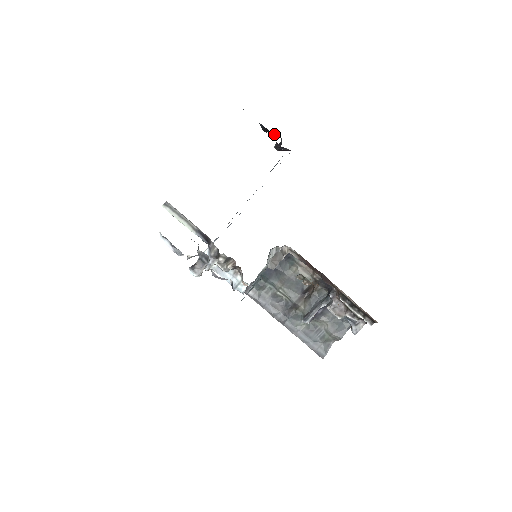
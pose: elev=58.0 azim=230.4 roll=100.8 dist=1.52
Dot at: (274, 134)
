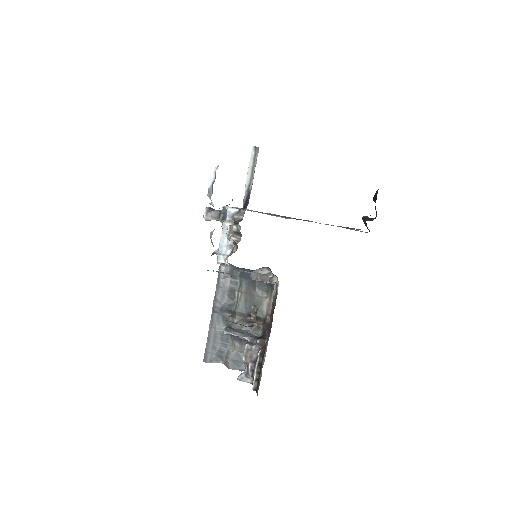
Dot at: occluded
